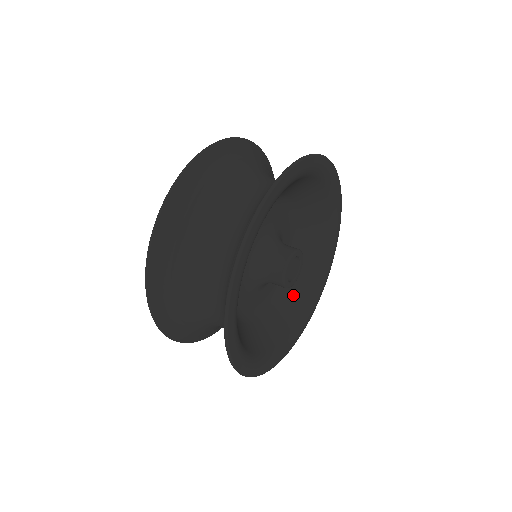
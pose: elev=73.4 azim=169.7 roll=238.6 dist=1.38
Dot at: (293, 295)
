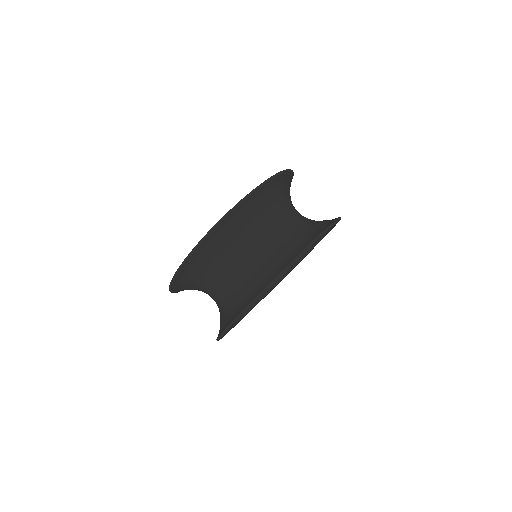
Dot at: occluded
